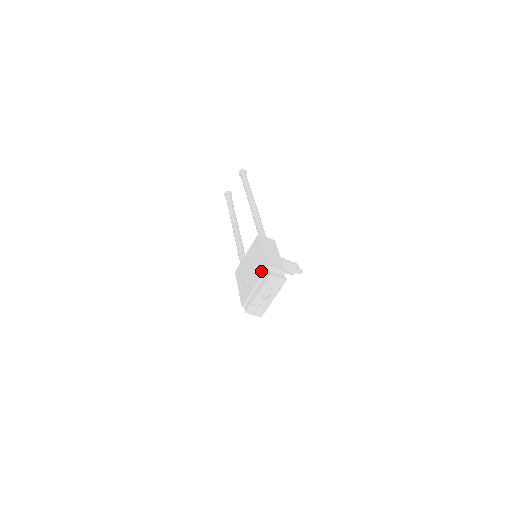
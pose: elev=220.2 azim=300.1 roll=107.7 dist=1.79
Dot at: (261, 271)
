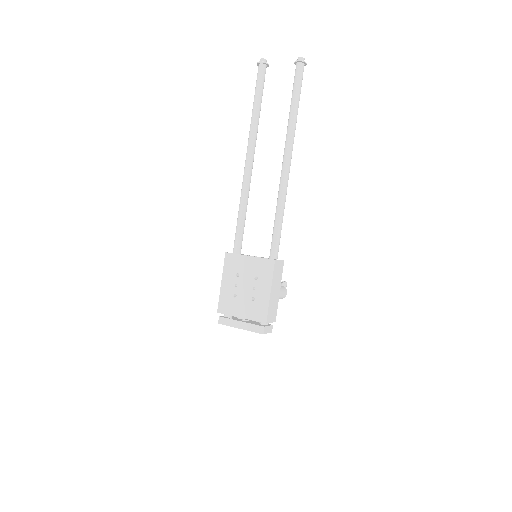
Dot at: (256, 315)
